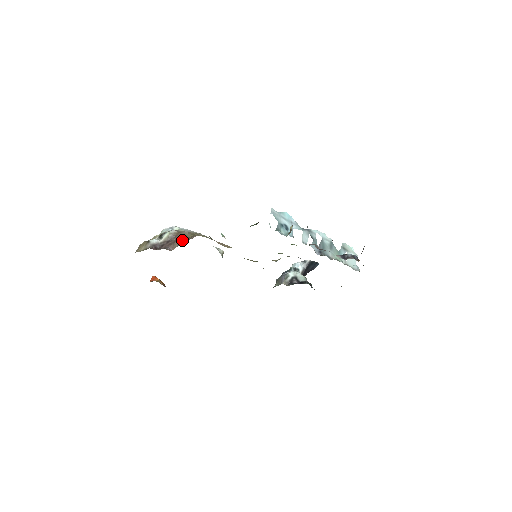
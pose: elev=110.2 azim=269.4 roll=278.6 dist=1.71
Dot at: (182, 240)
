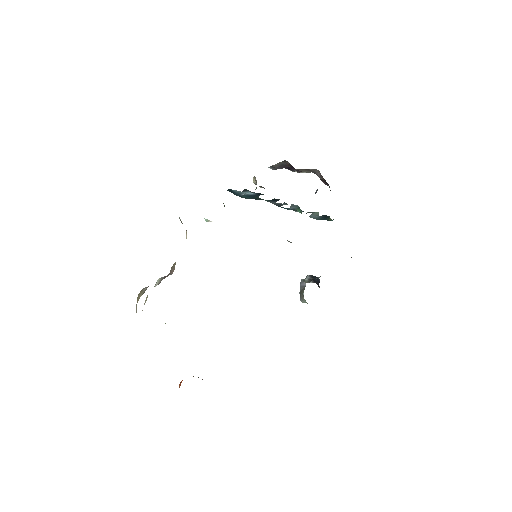
Dot at: (175, 262)
